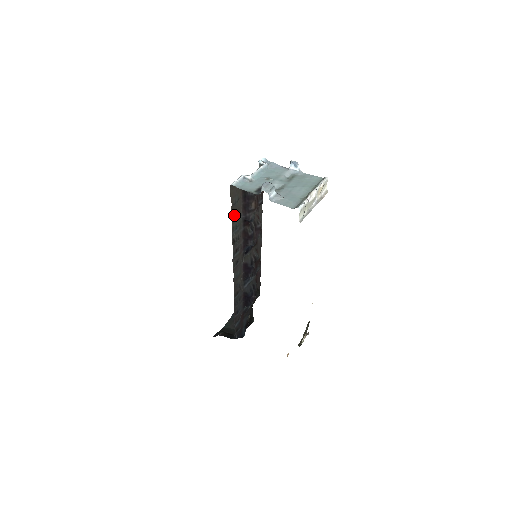
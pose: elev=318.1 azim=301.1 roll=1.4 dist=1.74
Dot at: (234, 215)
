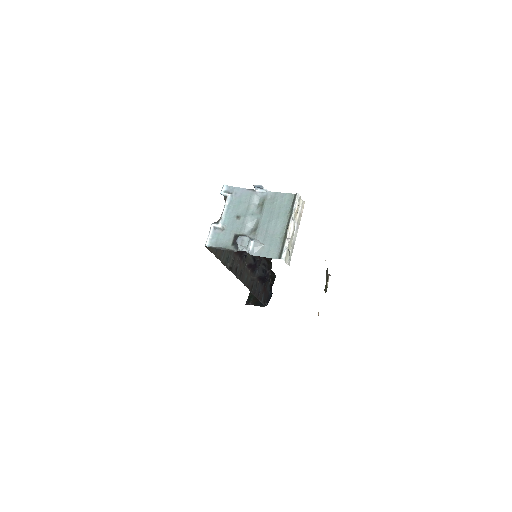
Dot at: (221, 256)
